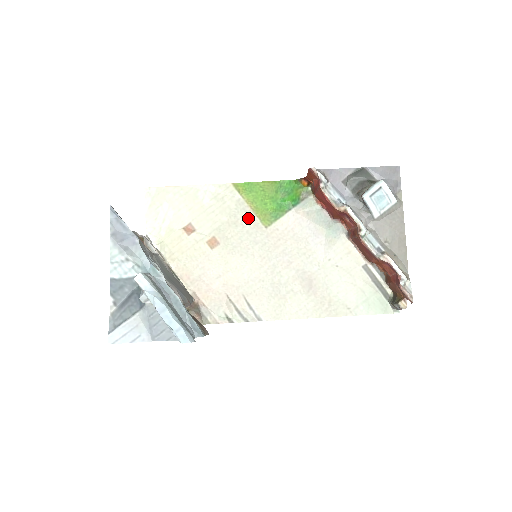
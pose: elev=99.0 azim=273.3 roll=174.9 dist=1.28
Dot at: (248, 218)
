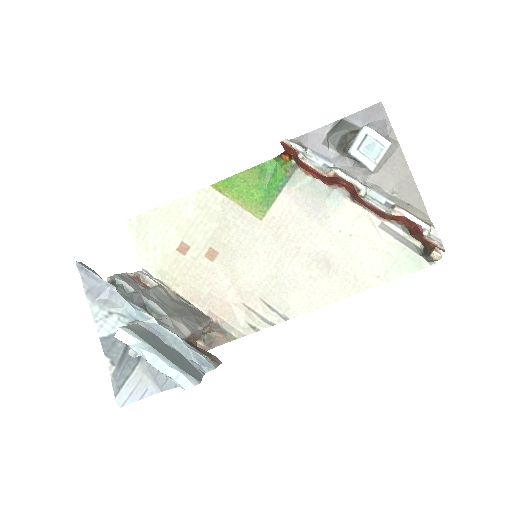
Dot at: (239, 216)
